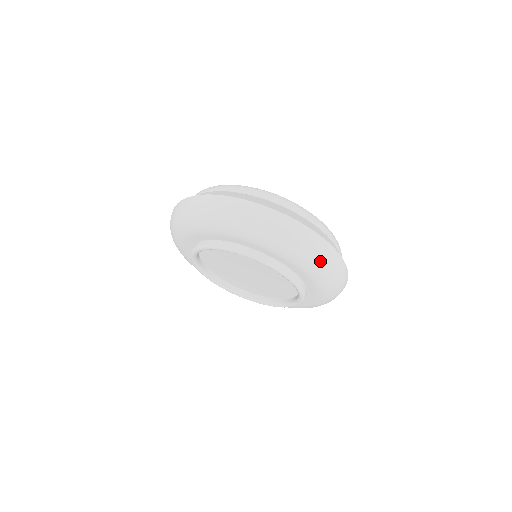
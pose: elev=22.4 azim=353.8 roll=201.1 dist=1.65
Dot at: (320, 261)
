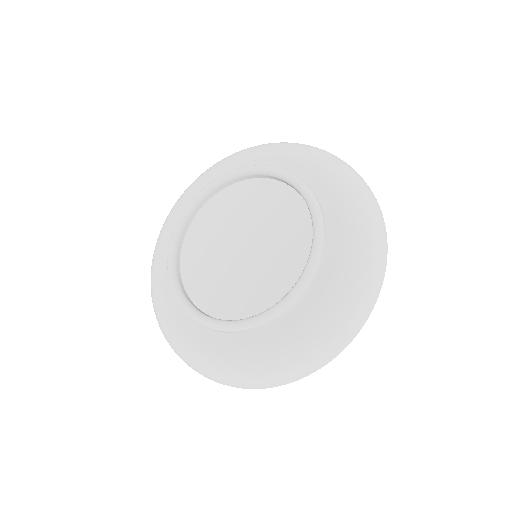
Dot at: (359, 298)
